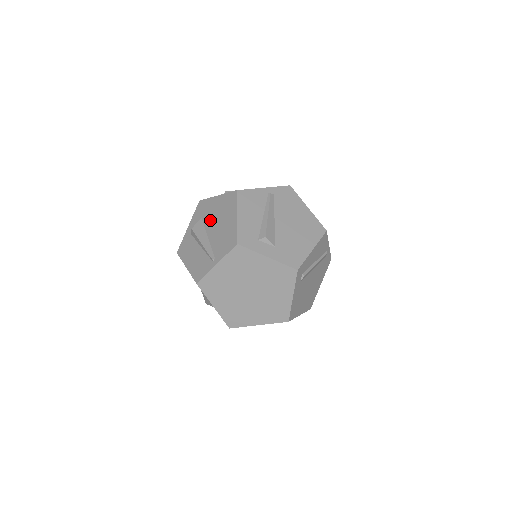
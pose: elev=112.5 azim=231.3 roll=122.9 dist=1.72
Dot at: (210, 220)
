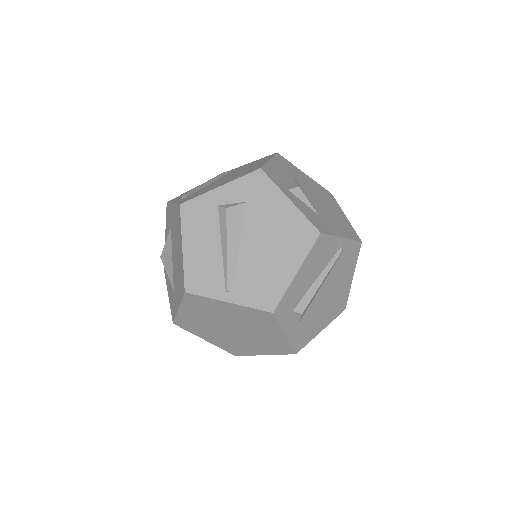
Dot at: (258, 225)
